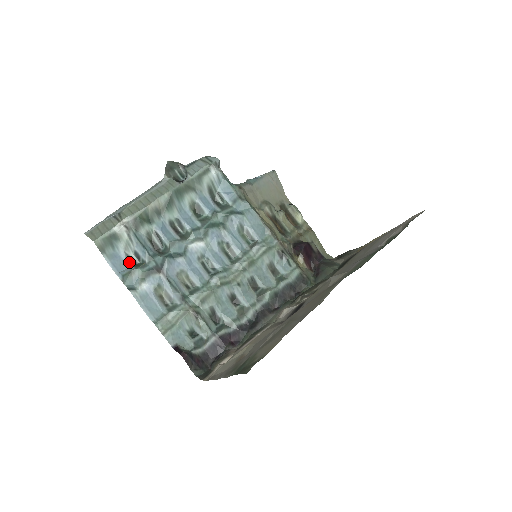
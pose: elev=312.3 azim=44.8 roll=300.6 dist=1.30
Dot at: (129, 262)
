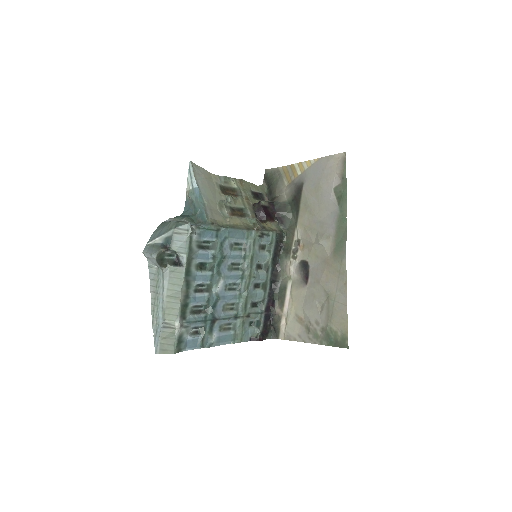
Dot at: (195, 336)
